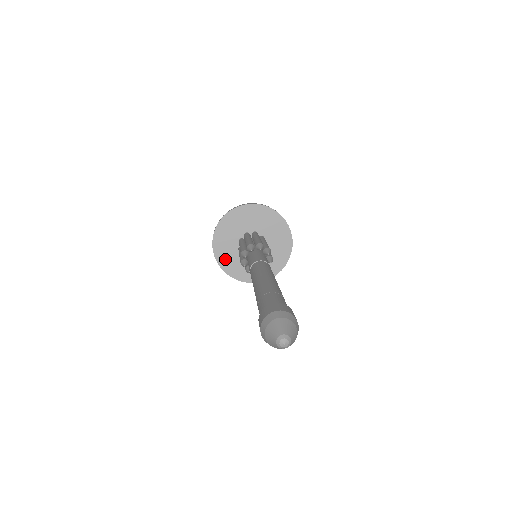
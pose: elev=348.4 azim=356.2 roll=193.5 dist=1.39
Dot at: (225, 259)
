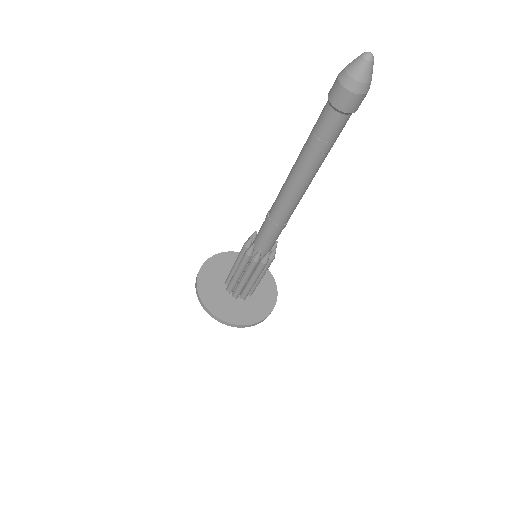
Dot at: (233, 315)
